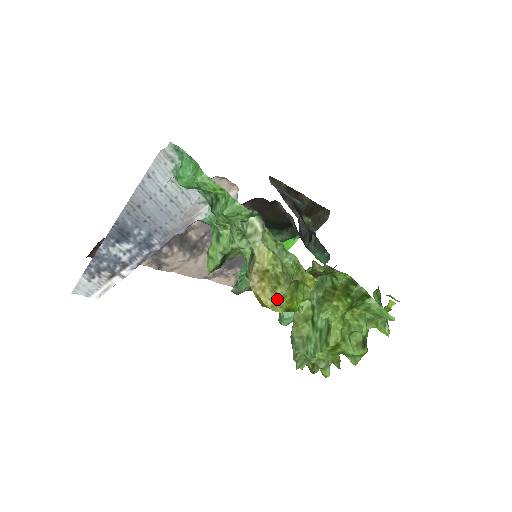
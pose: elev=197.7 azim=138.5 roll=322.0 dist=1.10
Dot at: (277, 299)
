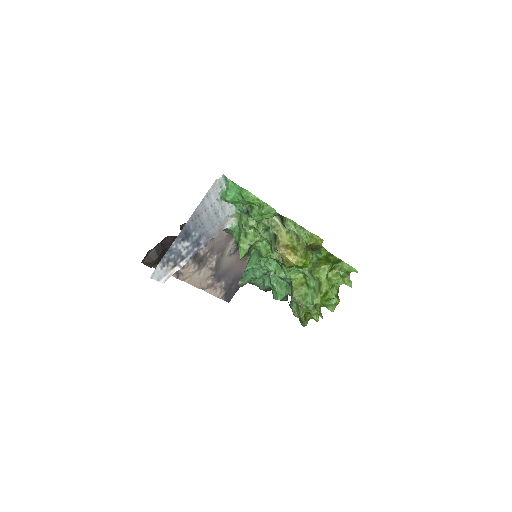
Dot at: (298, 258)
